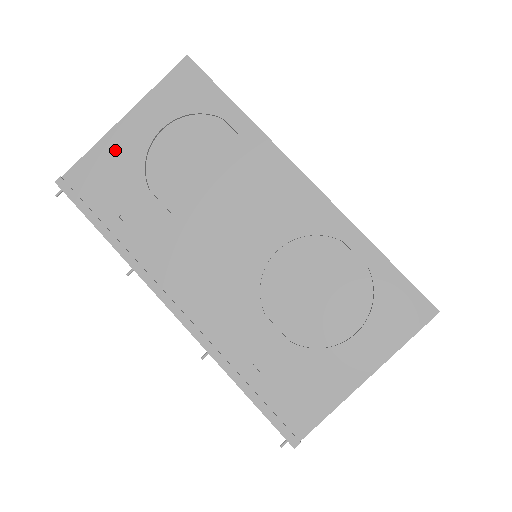
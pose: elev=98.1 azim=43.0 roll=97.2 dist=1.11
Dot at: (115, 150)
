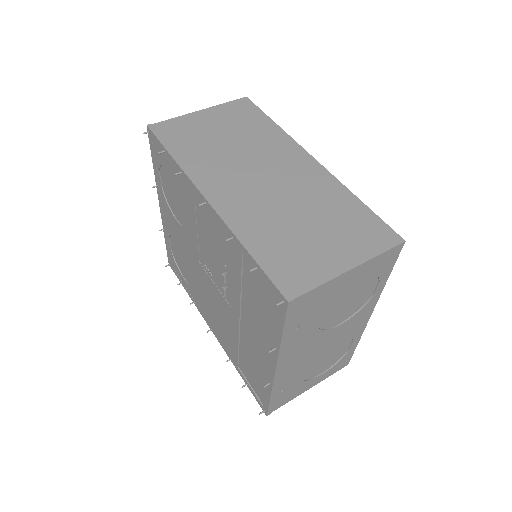
Dot at: (331, 288)
